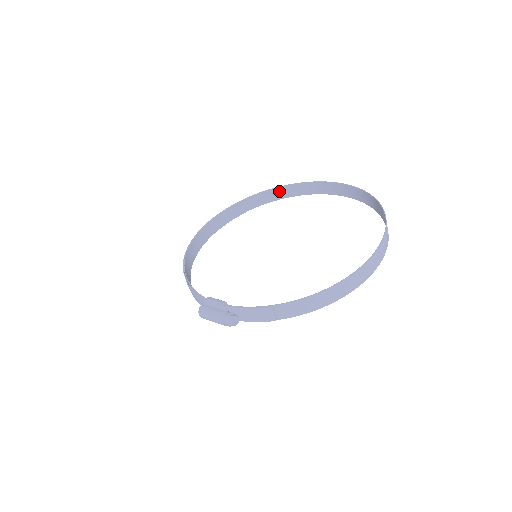
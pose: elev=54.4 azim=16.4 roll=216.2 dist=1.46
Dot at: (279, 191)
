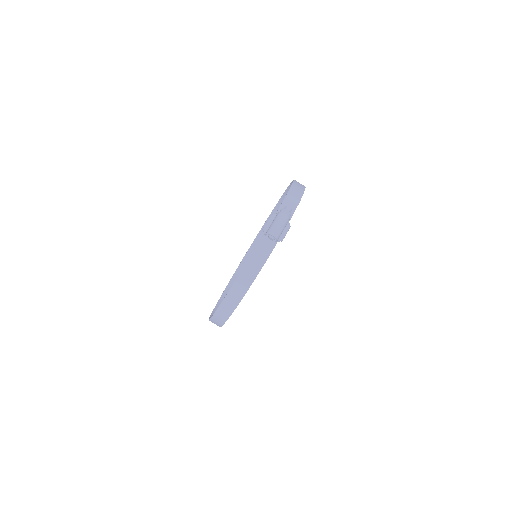
Dot at: occluded
